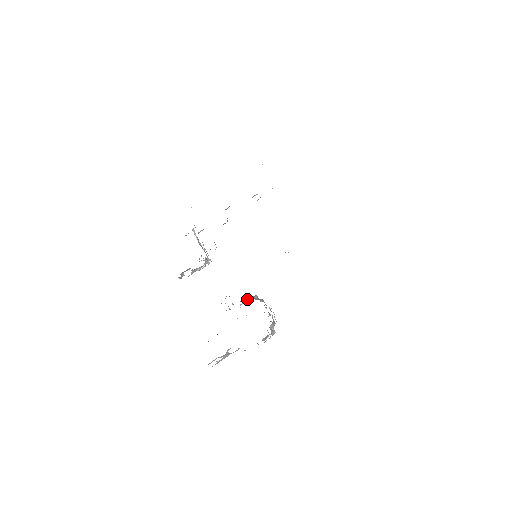
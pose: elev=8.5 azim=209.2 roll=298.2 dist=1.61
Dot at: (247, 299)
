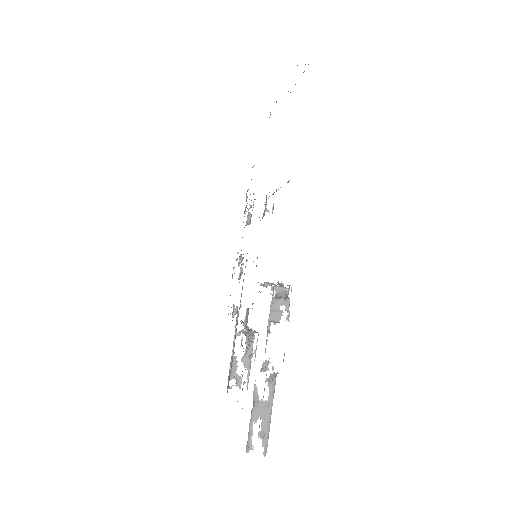
Dot at: occluded
